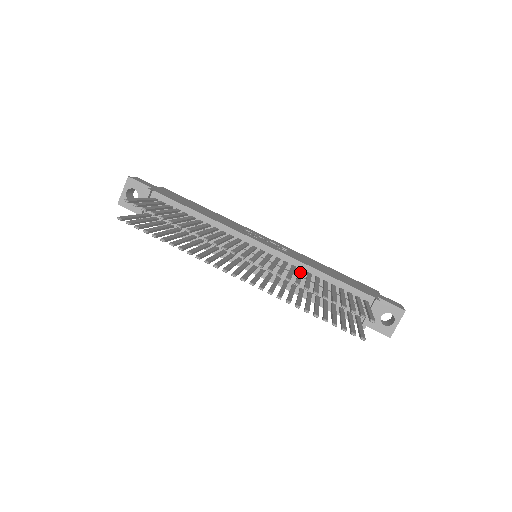
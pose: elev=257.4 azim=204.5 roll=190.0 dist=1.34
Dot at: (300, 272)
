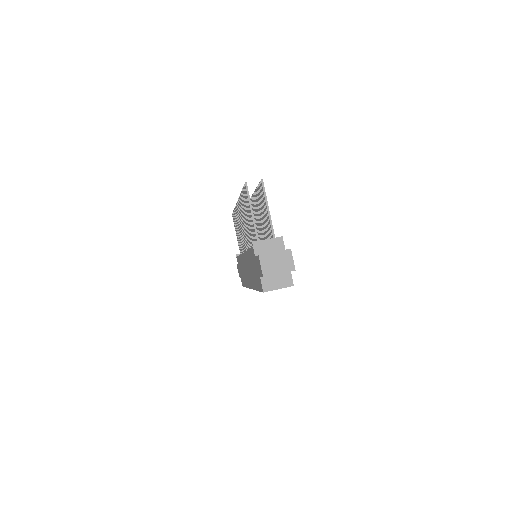
Dot at: occluded
